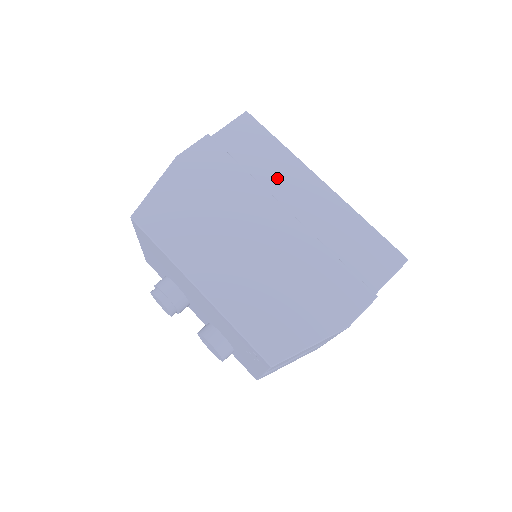
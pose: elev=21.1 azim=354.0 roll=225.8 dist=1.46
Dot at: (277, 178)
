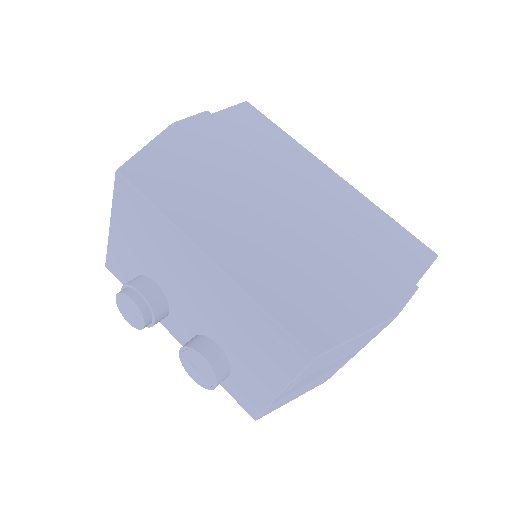
Dot at: (287, 162)
